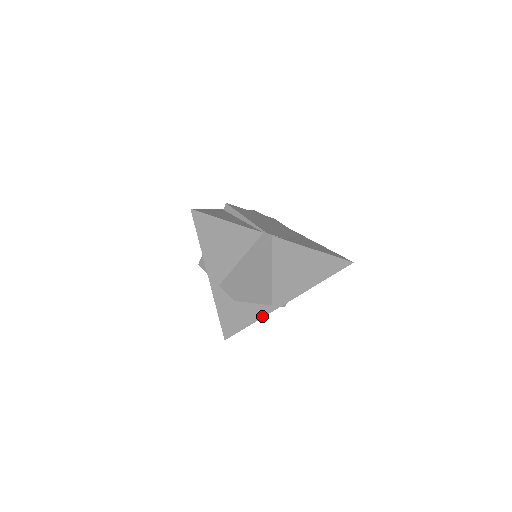
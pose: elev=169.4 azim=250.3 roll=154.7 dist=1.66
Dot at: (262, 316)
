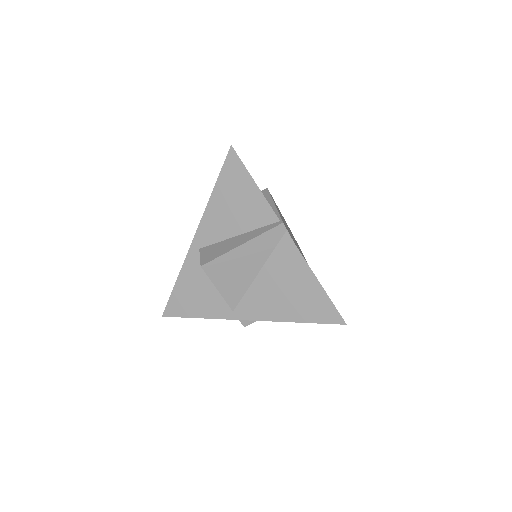
Dot at: (215, 317)
